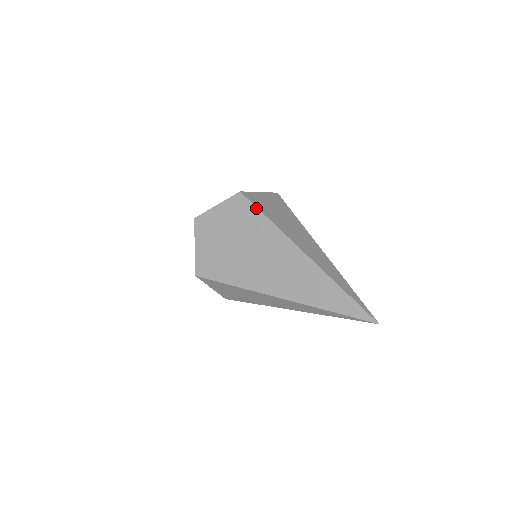
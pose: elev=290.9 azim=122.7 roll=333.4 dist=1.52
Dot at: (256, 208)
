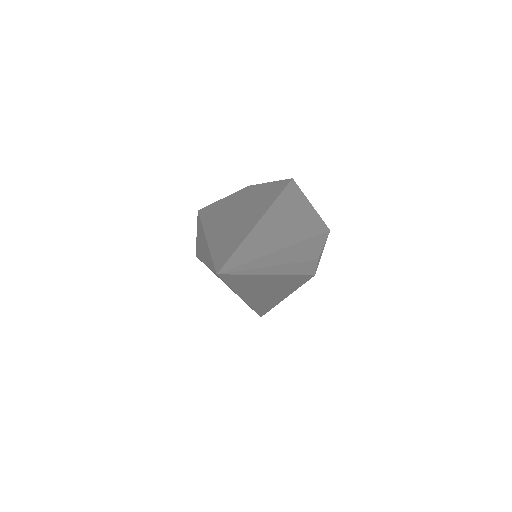
Dot at: (285, 187)
